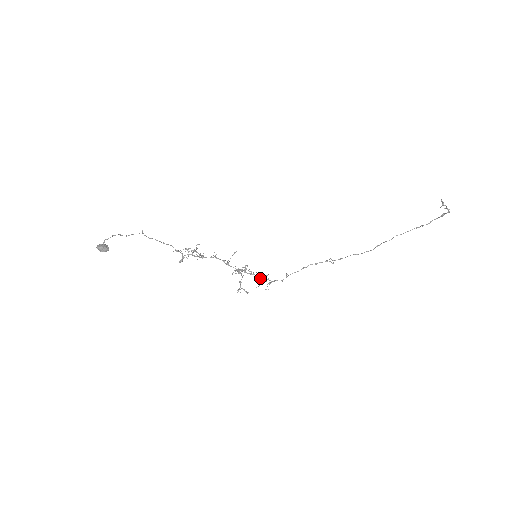
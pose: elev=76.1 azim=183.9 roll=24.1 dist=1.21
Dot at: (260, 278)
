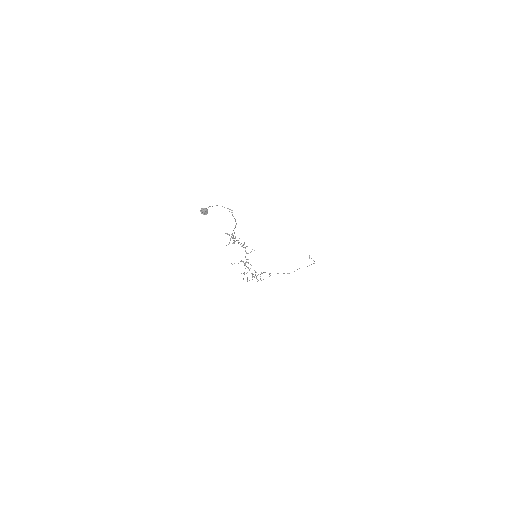
Dot at: (244, 273)
